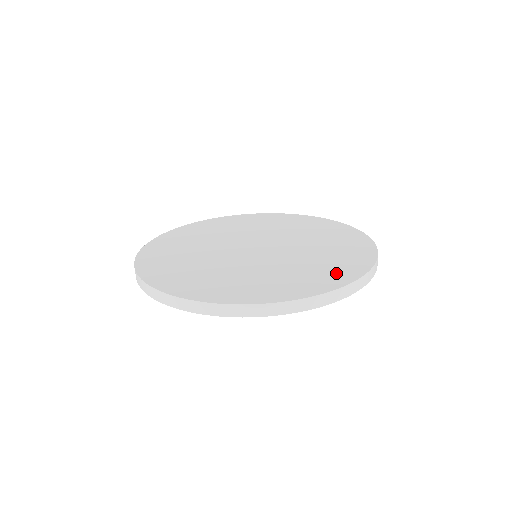
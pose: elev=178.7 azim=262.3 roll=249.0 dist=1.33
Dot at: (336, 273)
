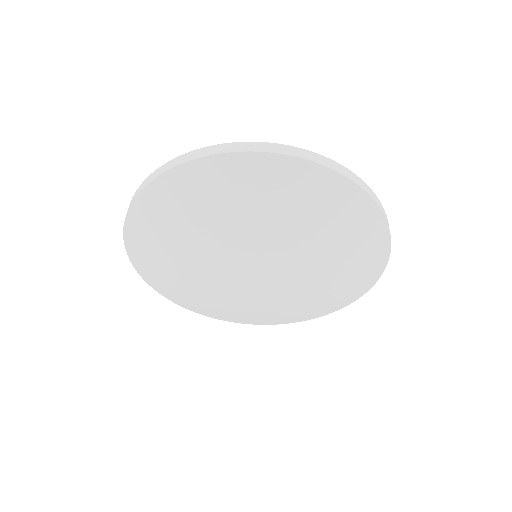
Dot at: occluded
